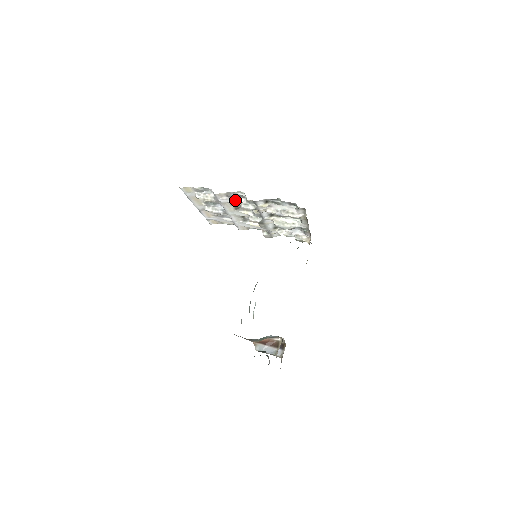
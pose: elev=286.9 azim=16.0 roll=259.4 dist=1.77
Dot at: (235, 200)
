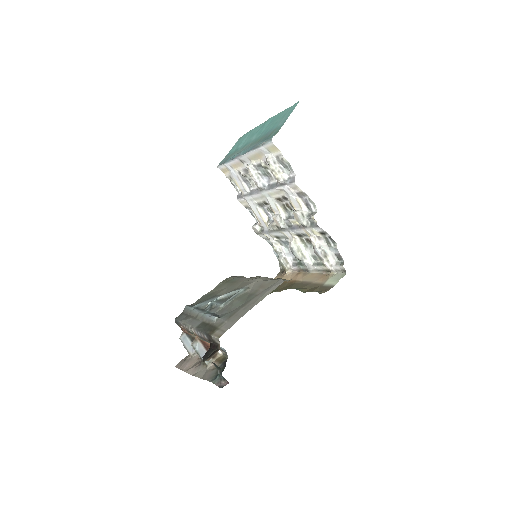
Dot at: (298, 202)
